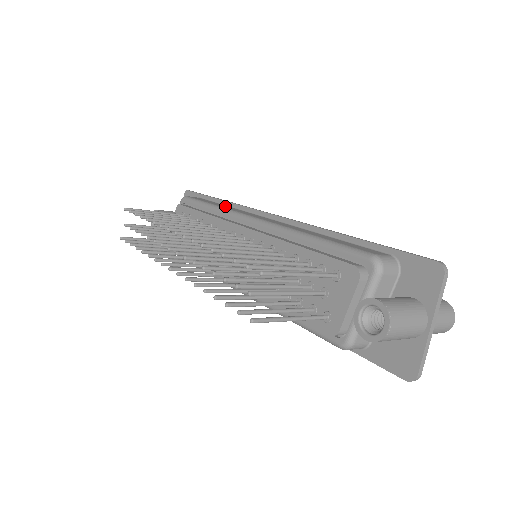
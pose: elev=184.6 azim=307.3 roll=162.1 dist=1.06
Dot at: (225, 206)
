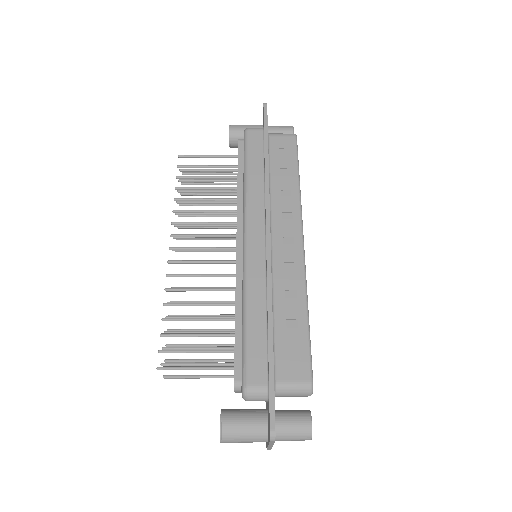
Dot at: (257, 179)
